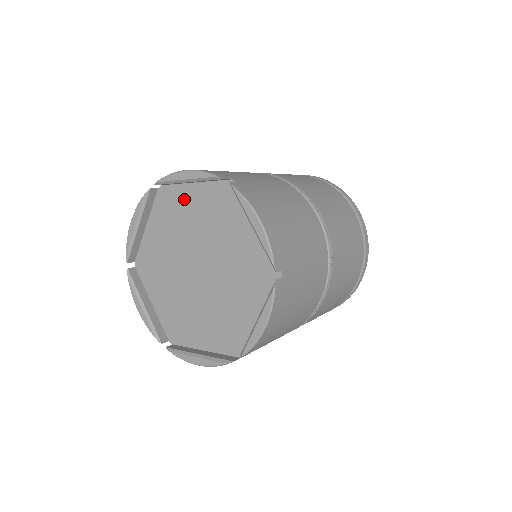
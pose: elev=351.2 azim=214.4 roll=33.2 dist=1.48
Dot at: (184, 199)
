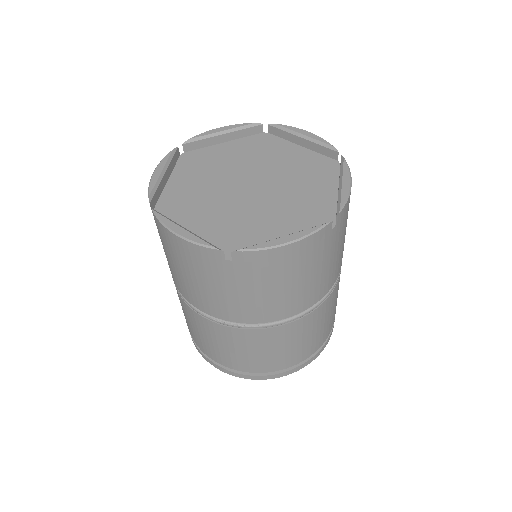
Dot at: (215, 153)
